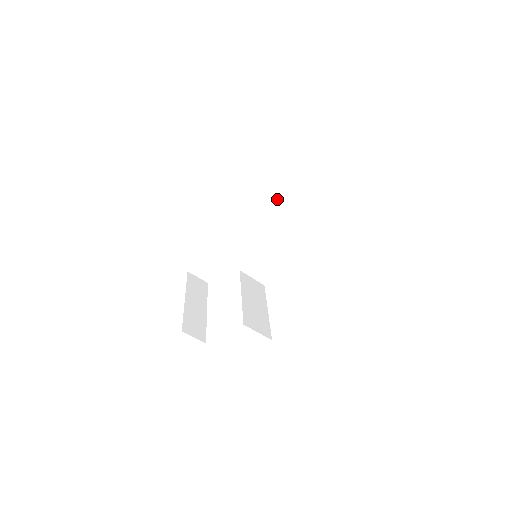
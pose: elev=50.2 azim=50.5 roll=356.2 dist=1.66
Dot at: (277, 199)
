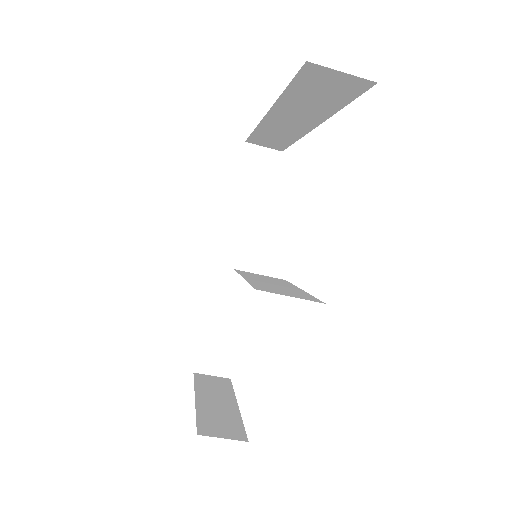
Dot at: (260, 206)
